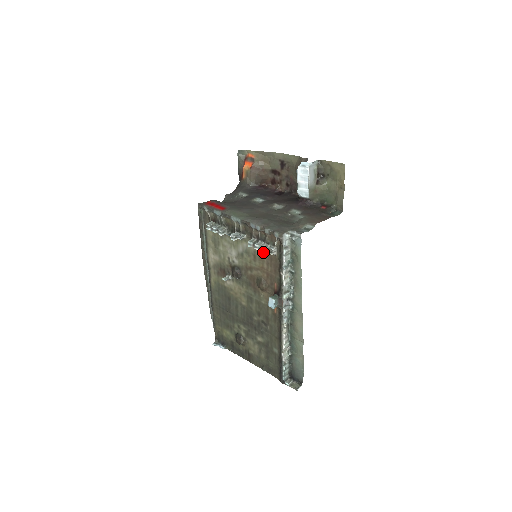
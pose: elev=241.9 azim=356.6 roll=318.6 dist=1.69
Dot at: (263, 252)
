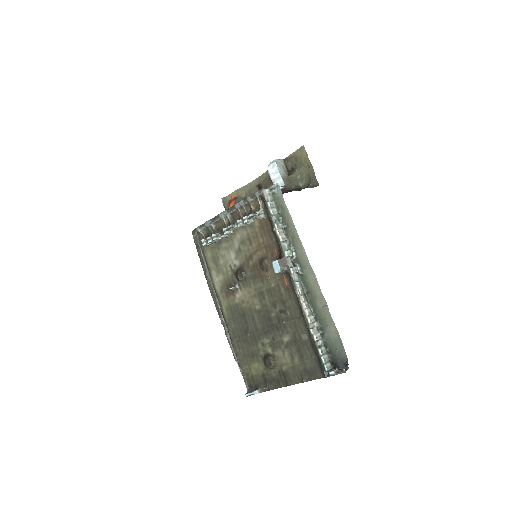
Dot at: (254, 227)
